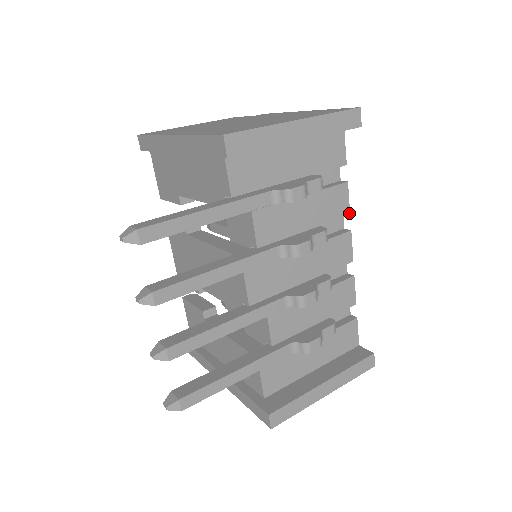
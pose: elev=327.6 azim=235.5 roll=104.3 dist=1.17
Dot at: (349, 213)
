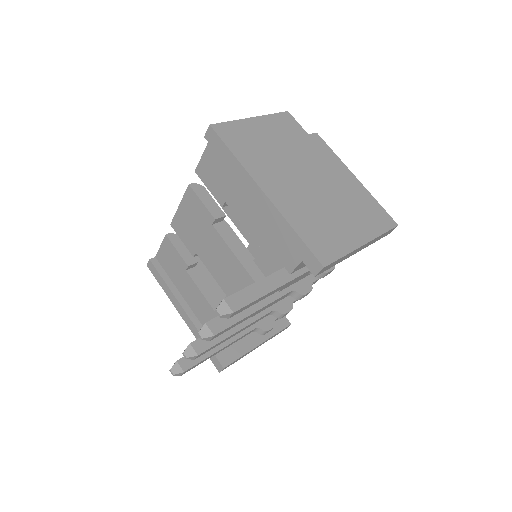
Dot at: occluded
